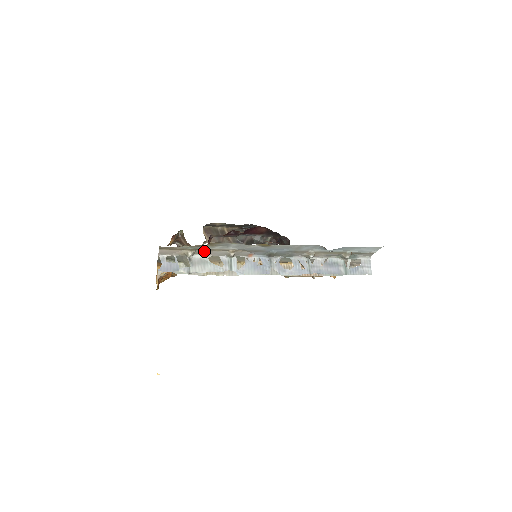
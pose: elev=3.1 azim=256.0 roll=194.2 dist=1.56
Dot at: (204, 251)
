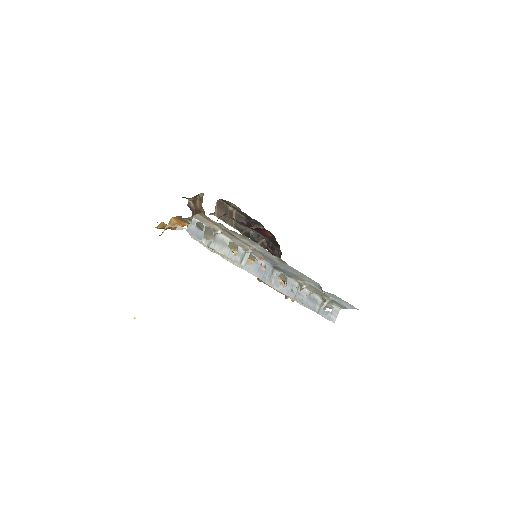
Dot at: (231, 236)
